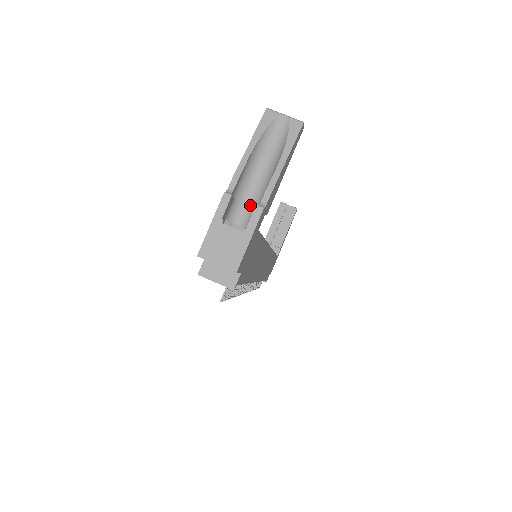
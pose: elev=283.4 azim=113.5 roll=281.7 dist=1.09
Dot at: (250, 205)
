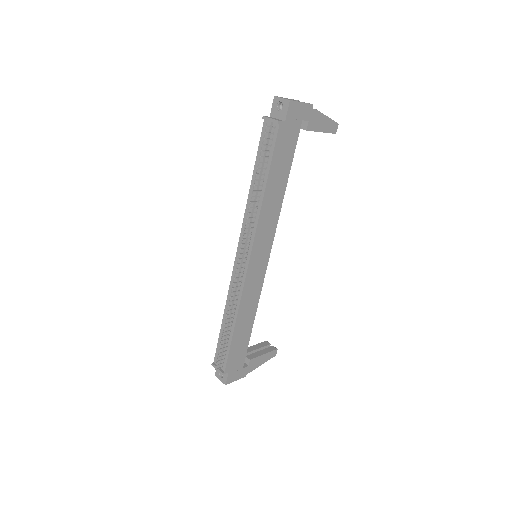
Dot at: occluded
